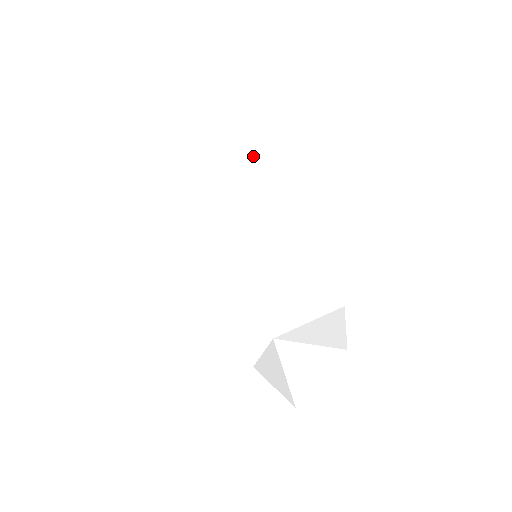
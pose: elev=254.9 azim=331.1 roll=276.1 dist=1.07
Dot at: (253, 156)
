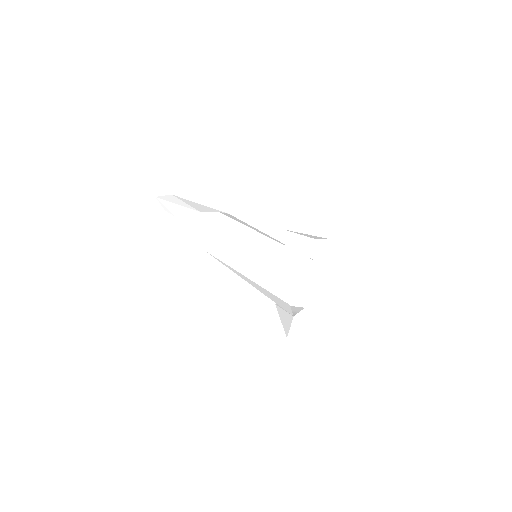
Dot at: occluded
